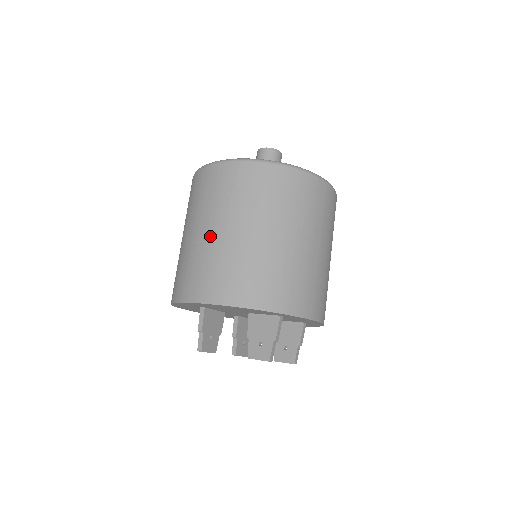
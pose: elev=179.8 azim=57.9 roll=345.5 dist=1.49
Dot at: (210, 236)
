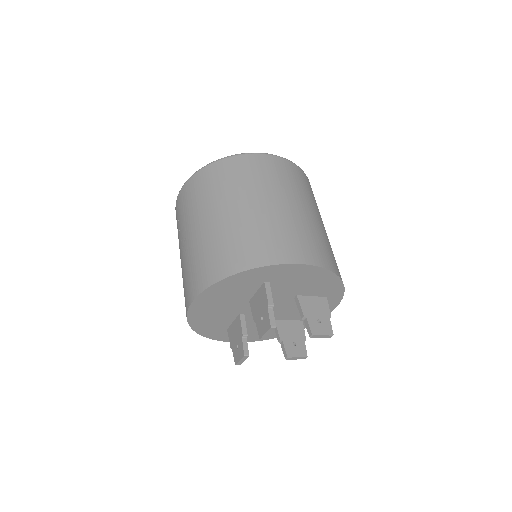
Dot at: (288, 209)
